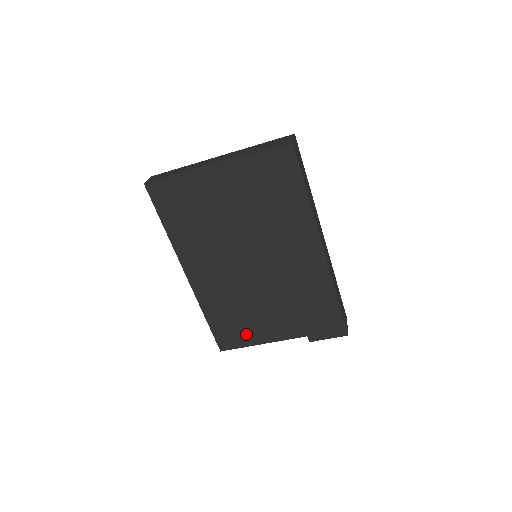
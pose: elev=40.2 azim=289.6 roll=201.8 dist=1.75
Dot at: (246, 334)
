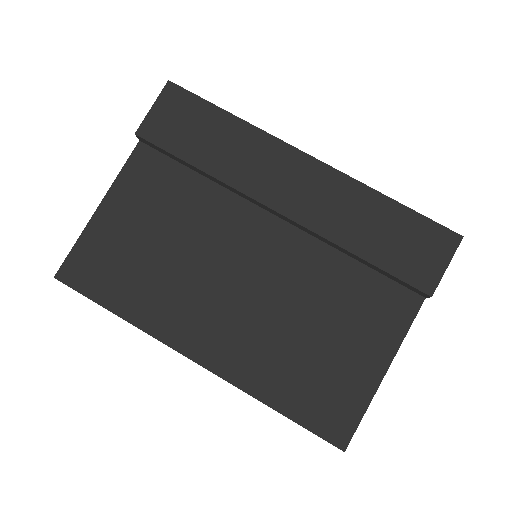
Dot at: (348, 381)
